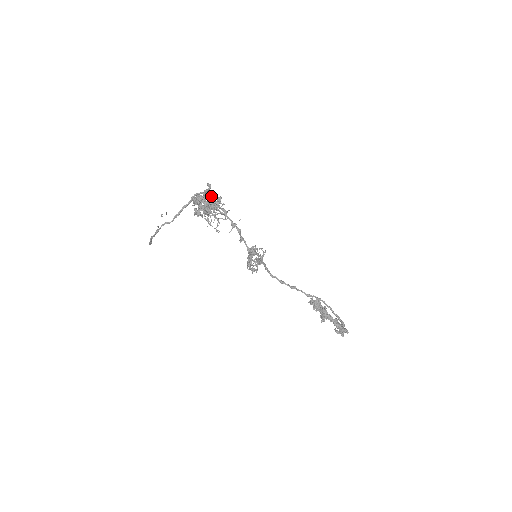
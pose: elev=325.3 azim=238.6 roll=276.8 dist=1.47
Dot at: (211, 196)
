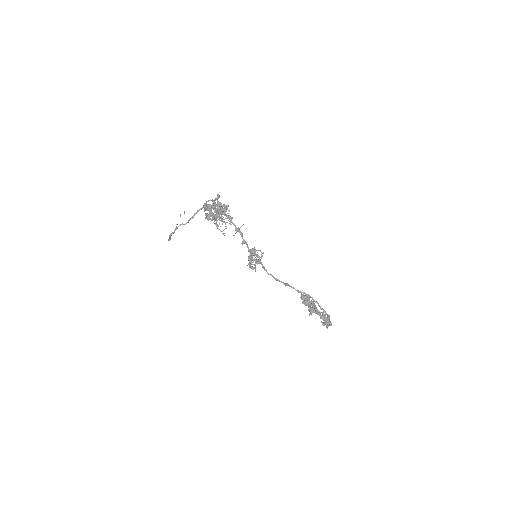
Dot at: (219, 205)
